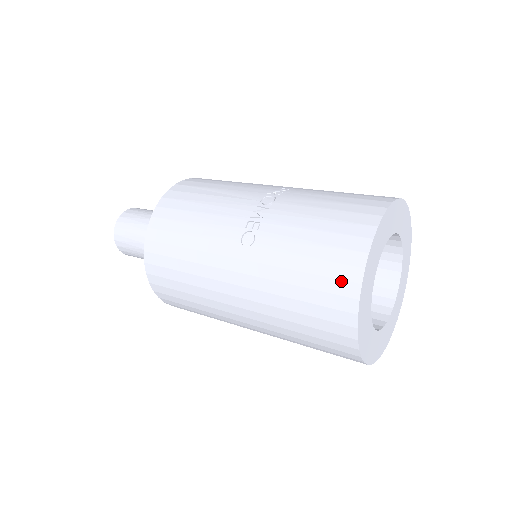
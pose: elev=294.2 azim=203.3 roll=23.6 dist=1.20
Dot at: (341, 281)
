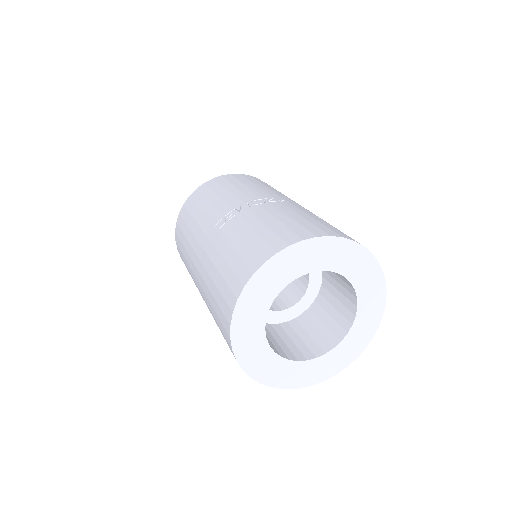
Dot at: (237, 278)
